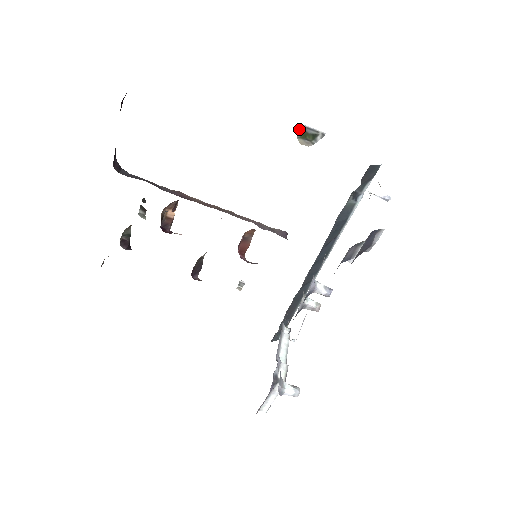
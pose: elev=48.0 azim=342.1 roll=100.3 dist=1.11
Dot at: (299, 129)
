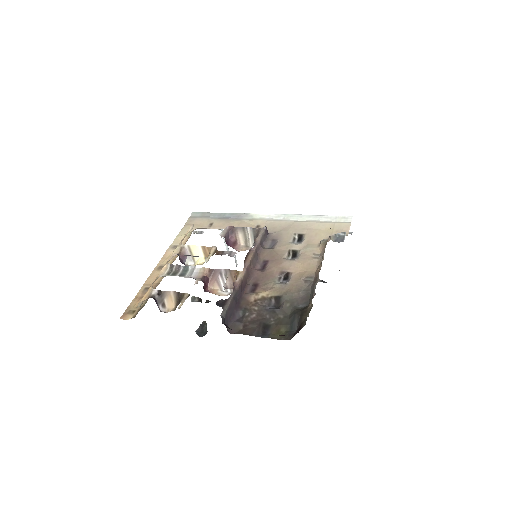
Dot at: occluded
